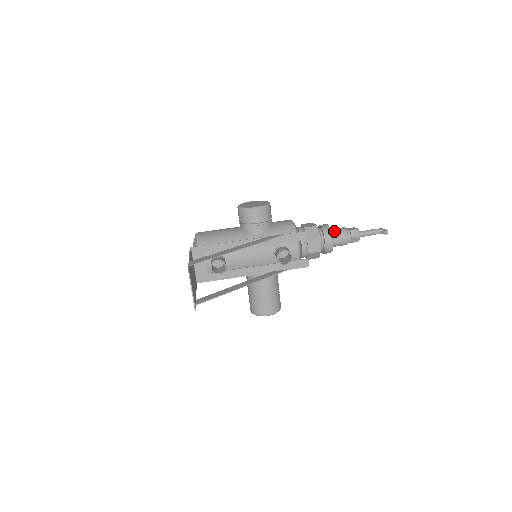
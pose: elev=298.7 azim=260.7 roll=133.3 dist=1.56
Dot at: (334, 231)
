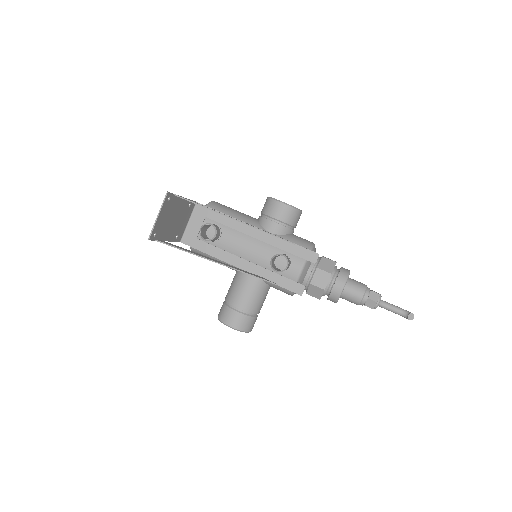
Dot at: (353, 280)
